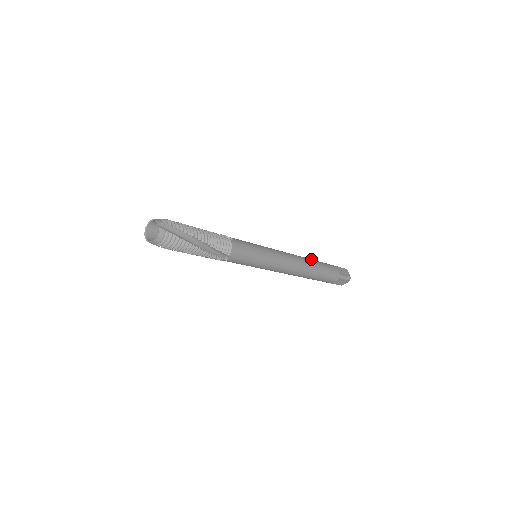
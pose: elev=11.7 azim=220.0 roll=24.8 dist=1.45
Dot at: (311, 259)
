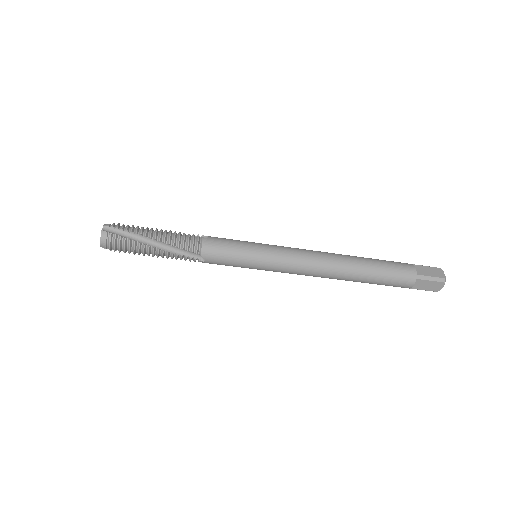
Dot at: occluded
